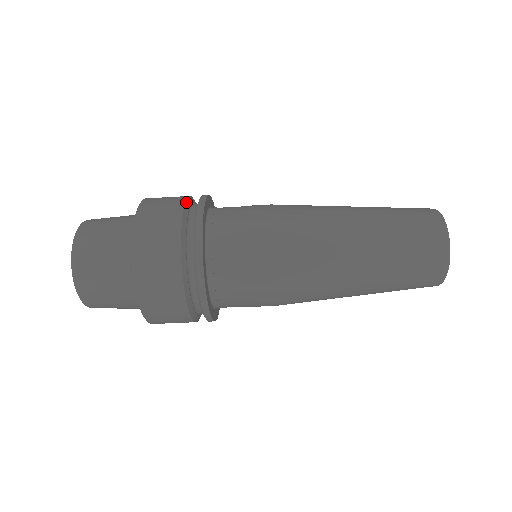
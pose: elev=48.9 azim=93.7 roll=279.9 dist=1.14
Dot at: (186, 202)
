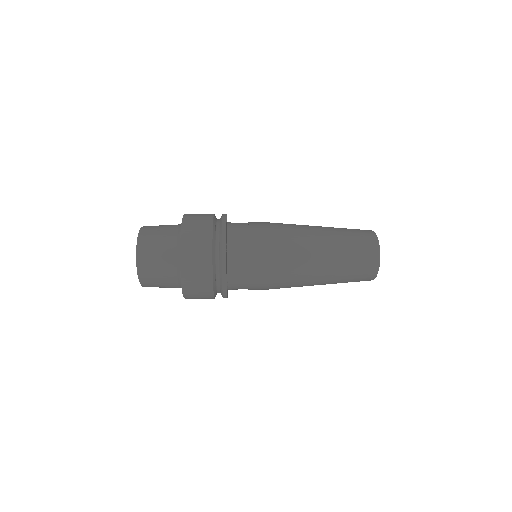
Dot at: (213, 250)
